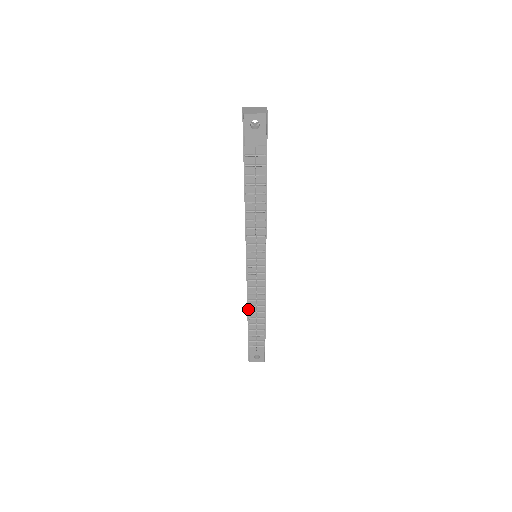
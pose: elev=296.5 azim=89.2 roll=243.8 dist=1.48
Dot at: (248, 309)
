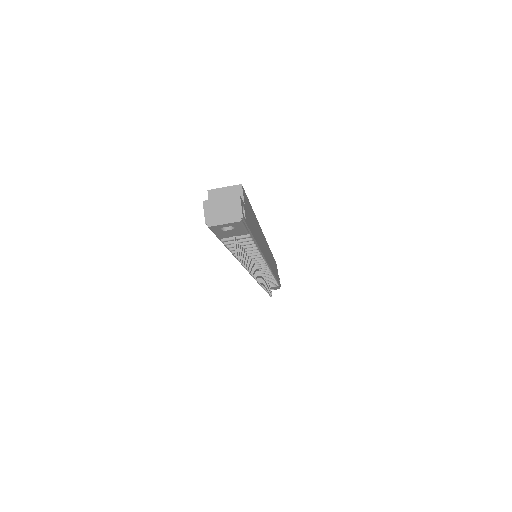
Dot at: (256, 280)
